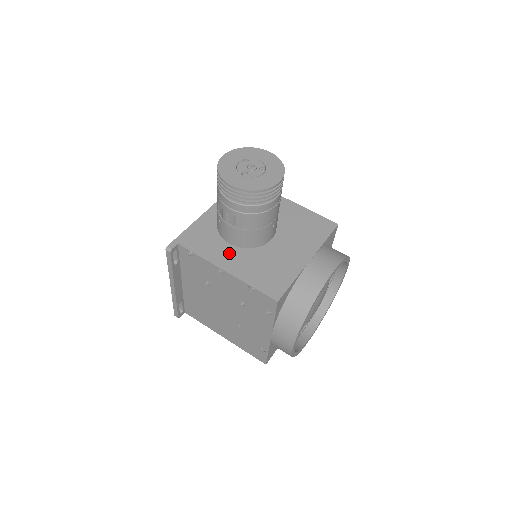
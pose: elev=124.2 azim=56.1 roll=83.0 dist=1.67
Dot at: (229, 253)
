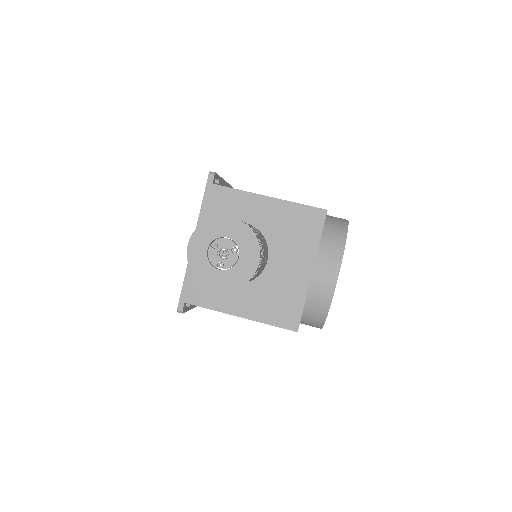
Dot at: (235, 295)
